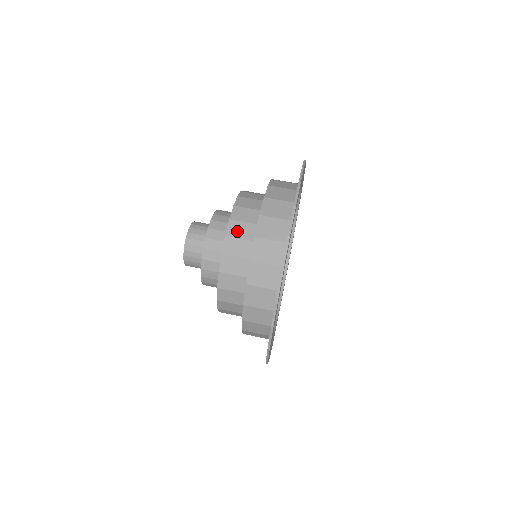
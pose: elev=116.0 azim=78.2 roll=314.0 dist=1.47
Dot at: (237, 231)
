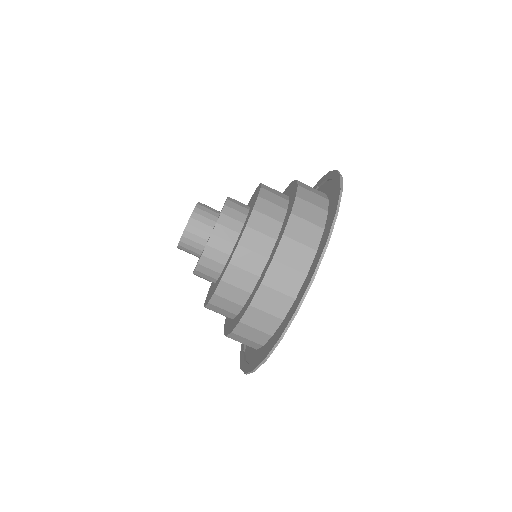
Dot at: (252, 242)
